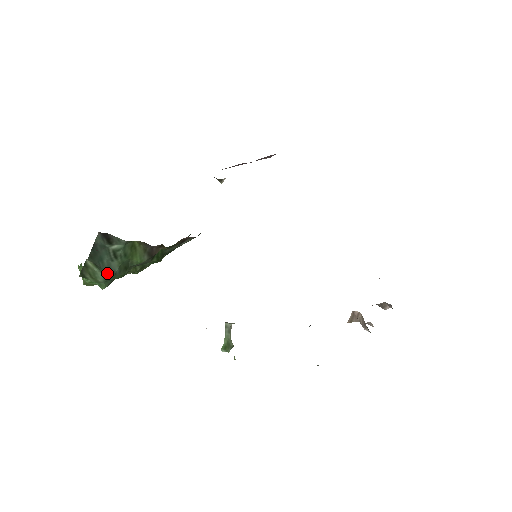
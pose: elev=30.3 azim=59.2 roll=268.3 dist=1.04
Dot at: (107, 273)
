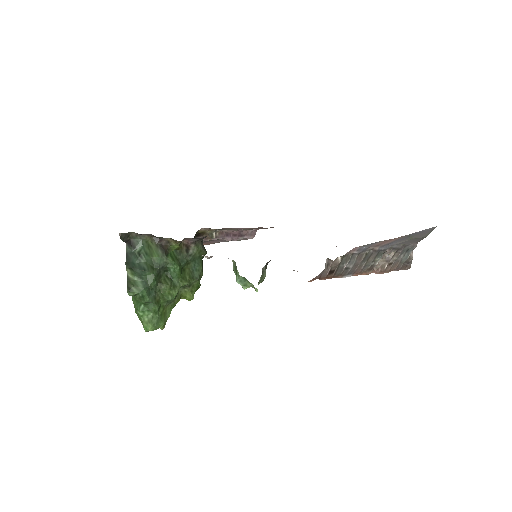
Dot at: (140, 271)
